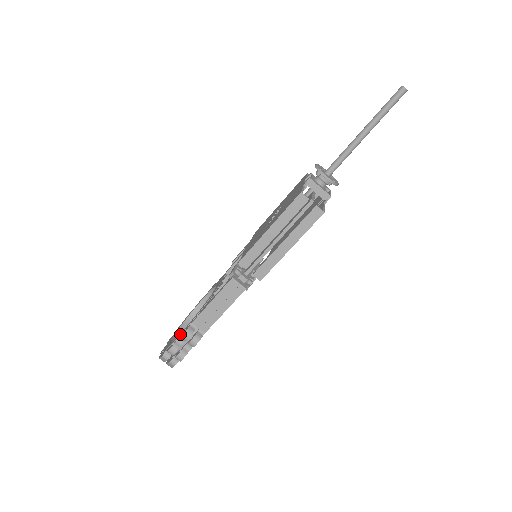
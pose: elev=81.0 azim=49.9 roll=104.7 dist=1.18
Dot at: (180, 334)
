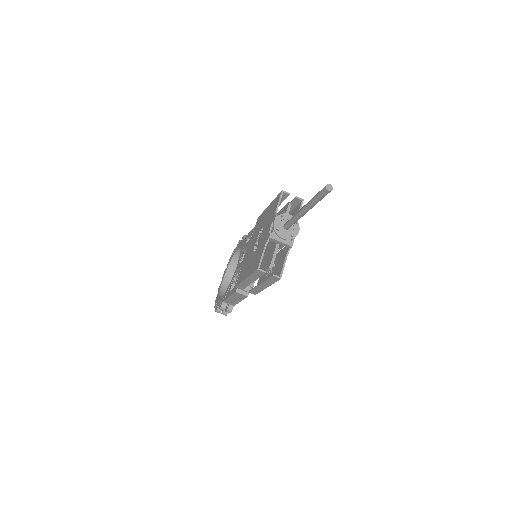
Dot at: (219, 302)
